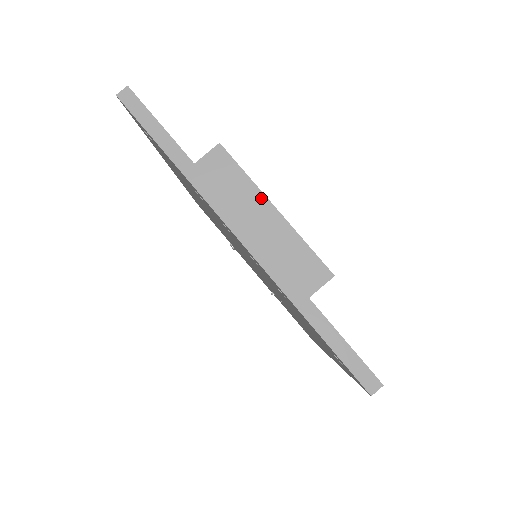
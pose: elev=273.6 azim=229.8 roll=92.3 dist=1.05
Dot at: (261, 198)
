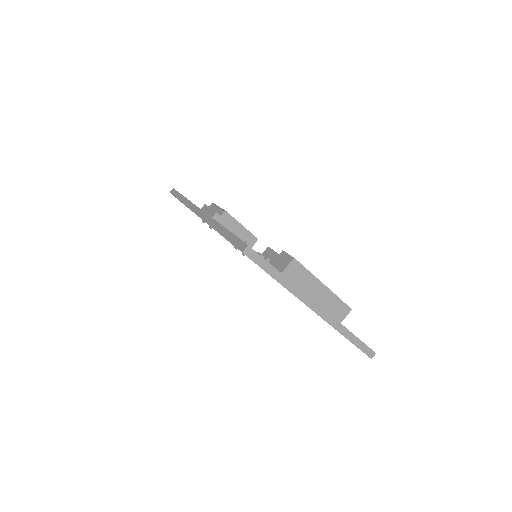
Dot at: (317, 282)
